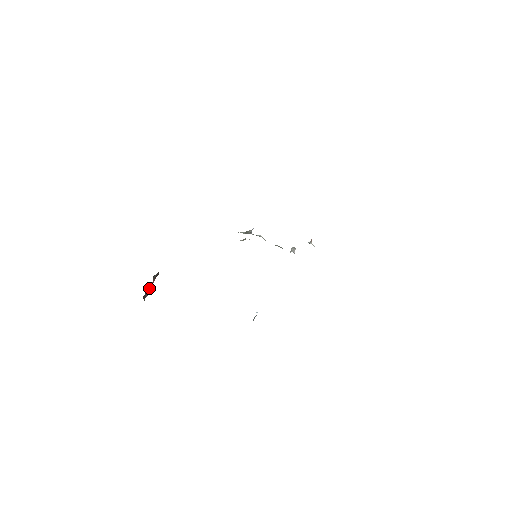
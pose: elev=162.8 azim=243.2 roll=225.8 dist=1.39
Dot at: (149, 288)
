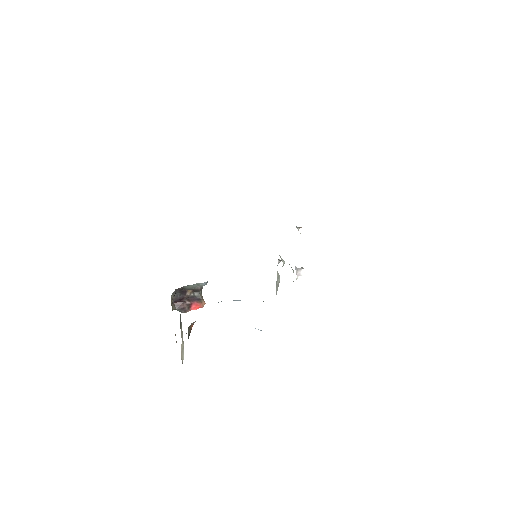
Dot at: (185, 302)
